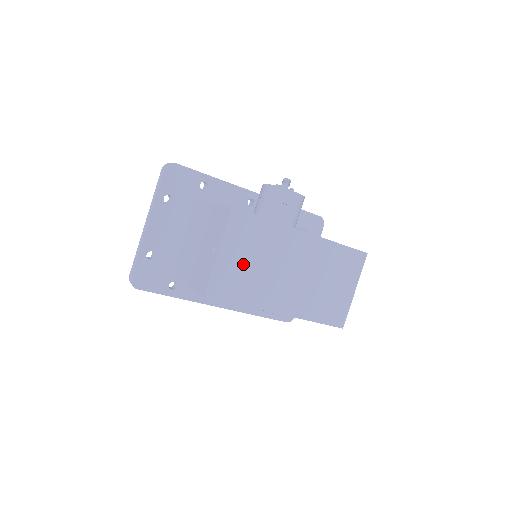
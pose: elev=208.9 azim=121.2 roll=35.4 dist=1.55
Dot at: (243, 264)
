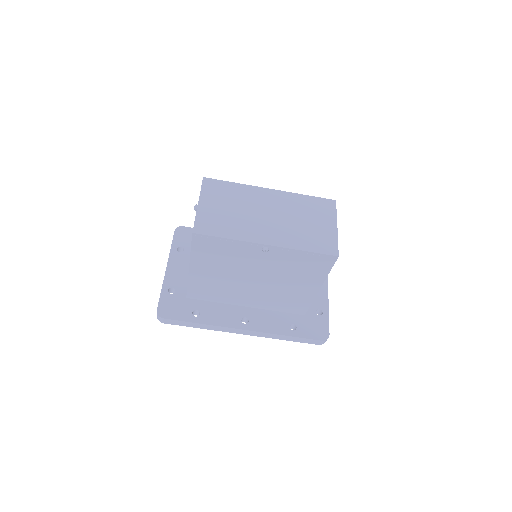
Dot at: (222, 211)
